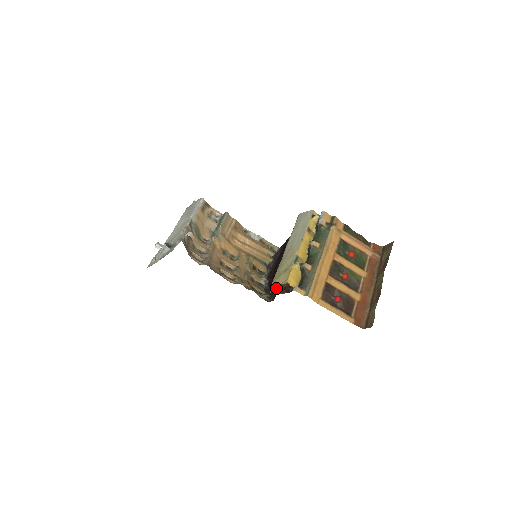
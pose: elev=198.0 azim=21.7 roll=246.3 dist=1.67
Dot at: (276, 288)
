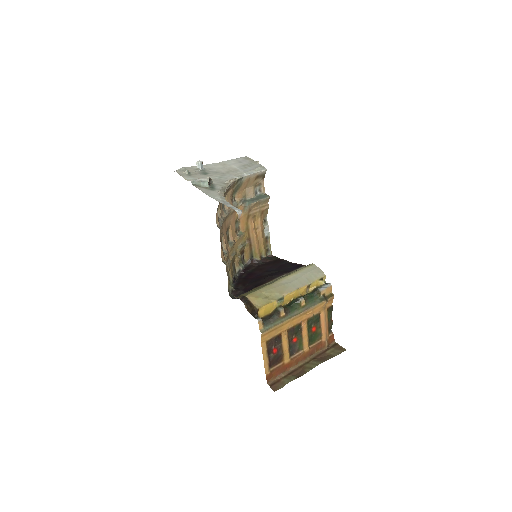
Dot at: (247, 302)
